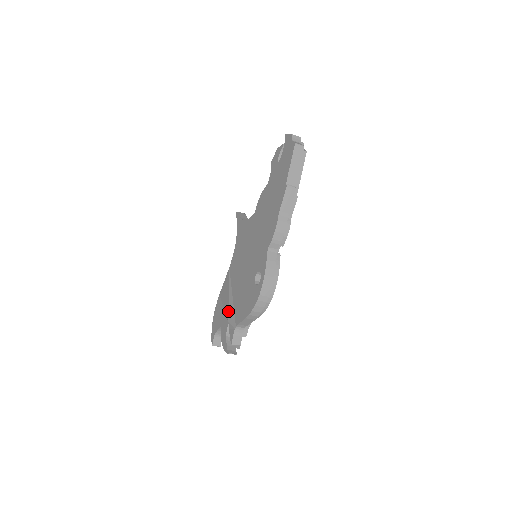
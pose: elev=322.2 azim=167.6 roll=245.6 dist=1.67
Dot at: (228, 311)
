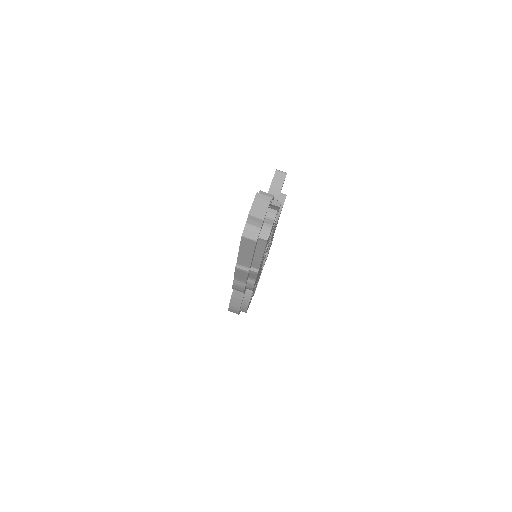
Dot at: occluded
